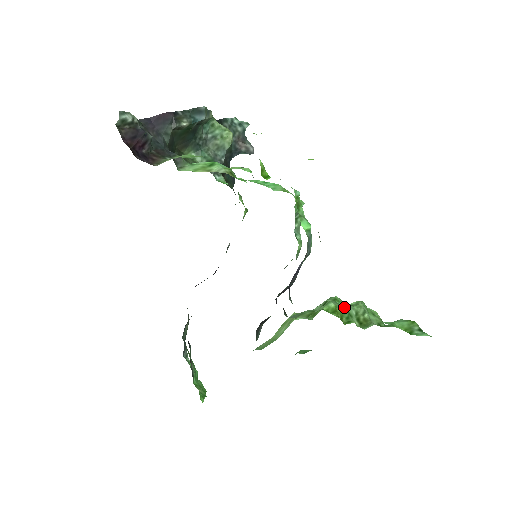
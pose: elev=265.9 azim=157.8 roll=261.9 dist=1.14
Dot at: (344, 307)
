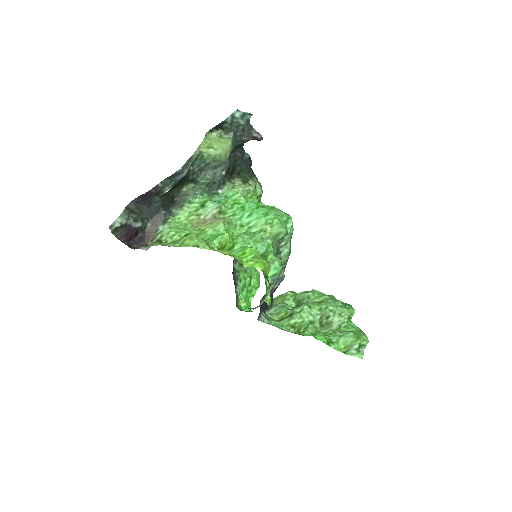
Dot at: (306, 319)
